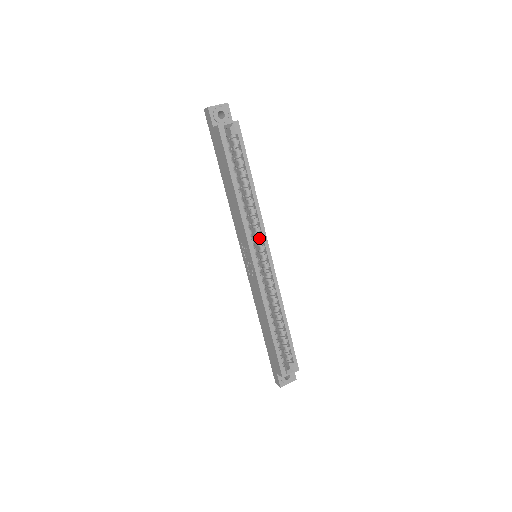
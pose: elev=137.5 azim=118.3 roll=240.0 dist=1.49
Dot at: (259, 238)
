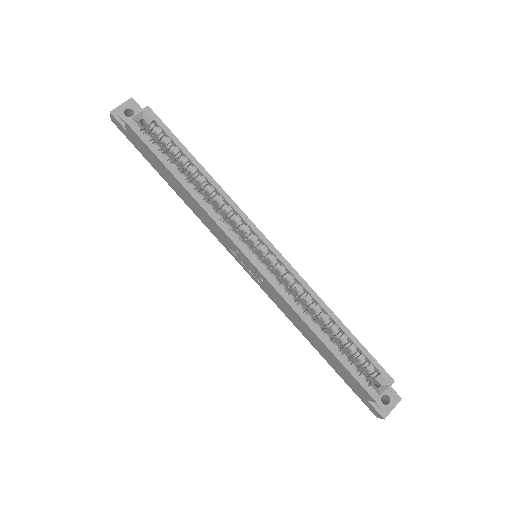
Dot at: (244, 229)
